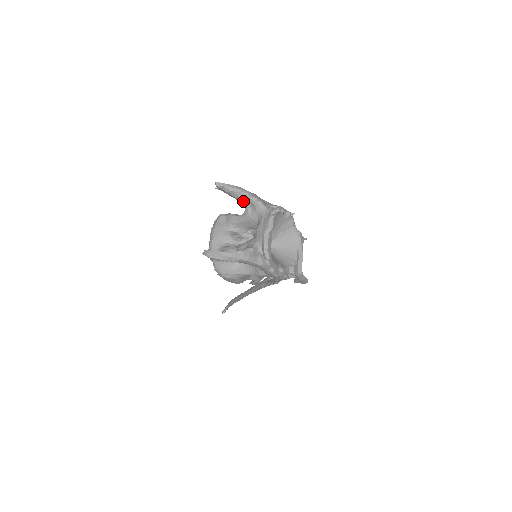
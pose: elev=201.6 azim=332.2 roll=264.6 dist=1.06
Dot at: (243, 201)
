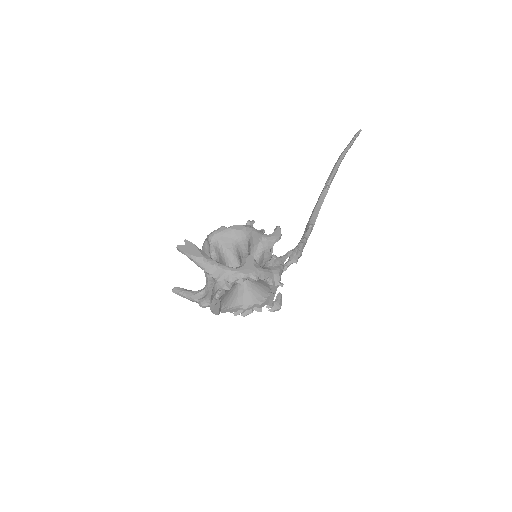
Dot at: occluded
